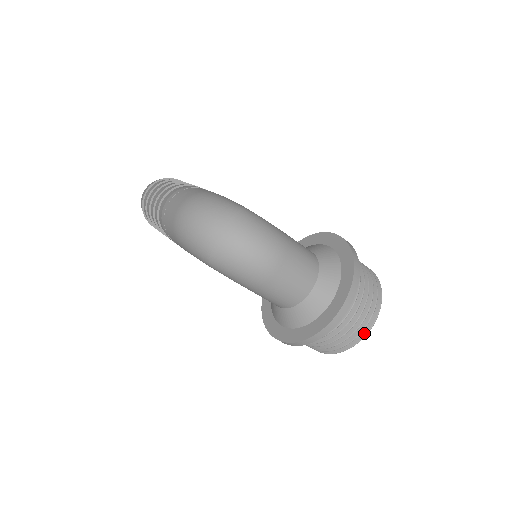
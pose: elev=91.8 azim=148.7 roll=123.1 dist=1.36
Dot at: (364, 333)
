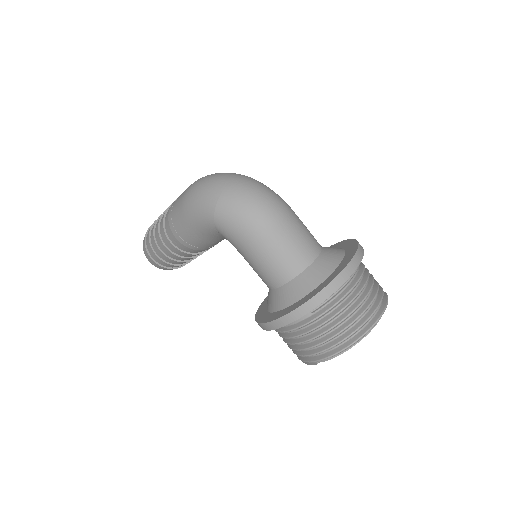
Dot at: (372, 322)
